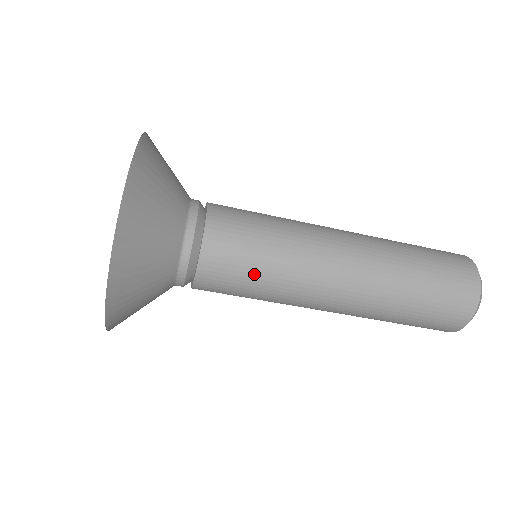
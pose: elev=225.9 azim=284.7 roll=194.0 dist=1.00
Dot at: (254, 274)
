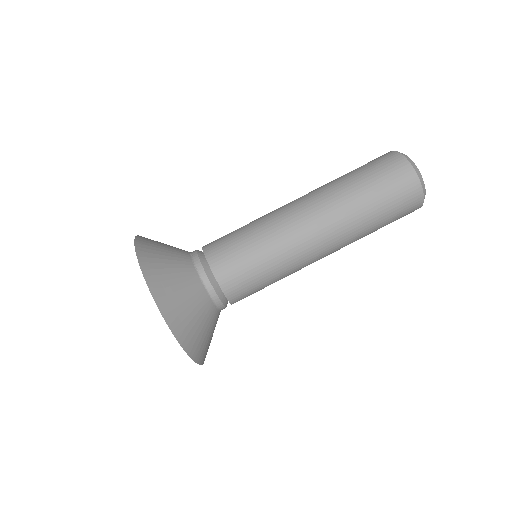
Dot at: (260, 273)
